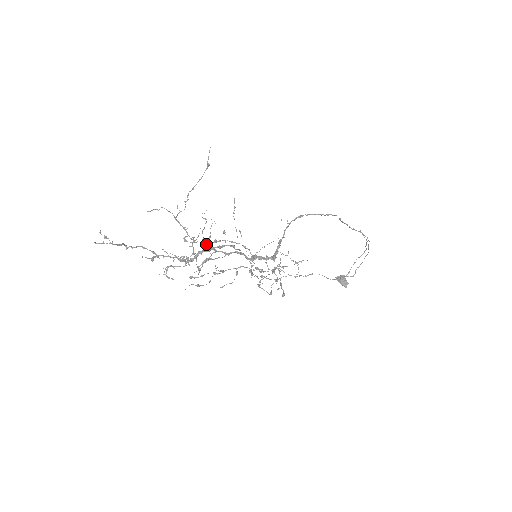
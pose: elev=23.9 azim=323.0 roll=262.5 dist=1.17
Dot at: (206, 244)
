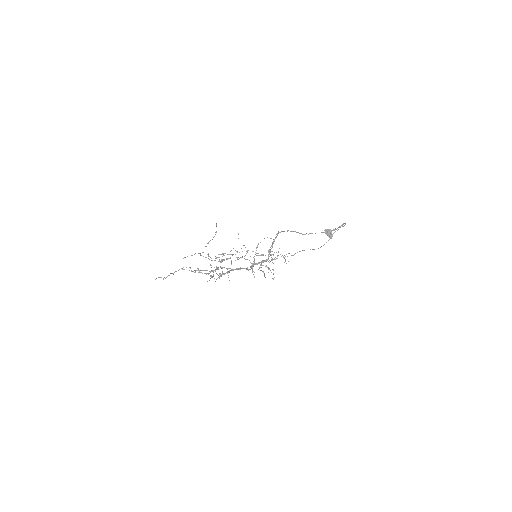
Dot at: occluded
